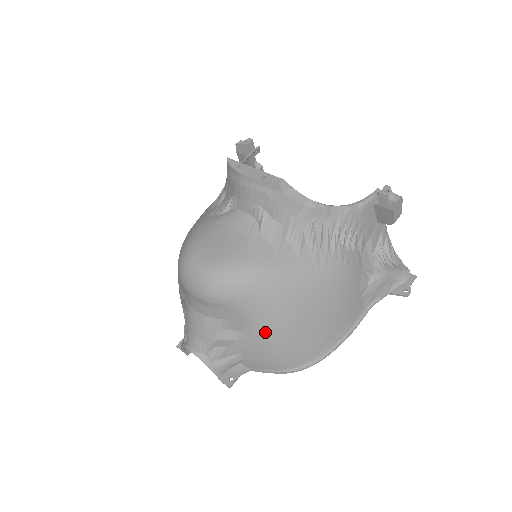
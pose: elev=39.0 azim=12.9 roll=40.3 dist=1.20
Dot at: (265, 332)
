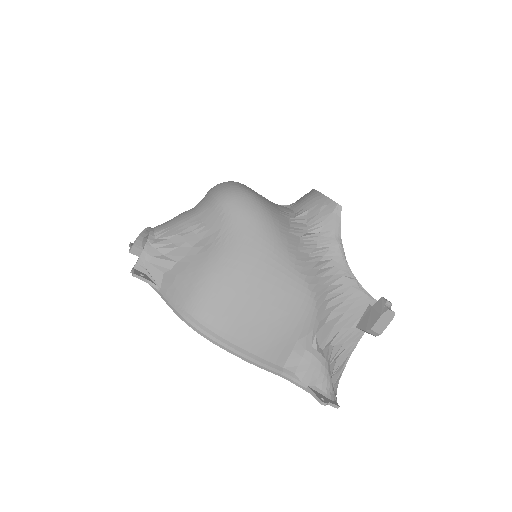
Dot at: (218, 257)
